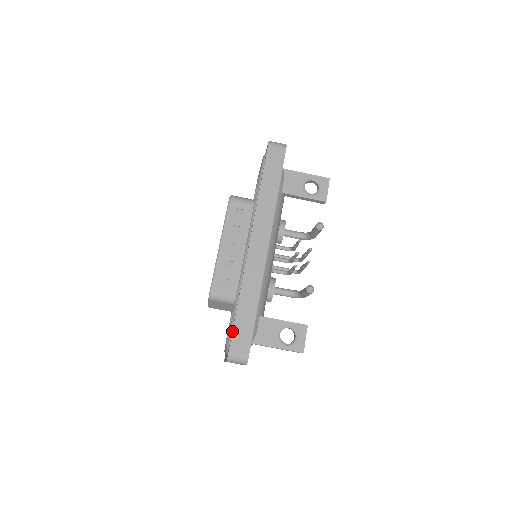
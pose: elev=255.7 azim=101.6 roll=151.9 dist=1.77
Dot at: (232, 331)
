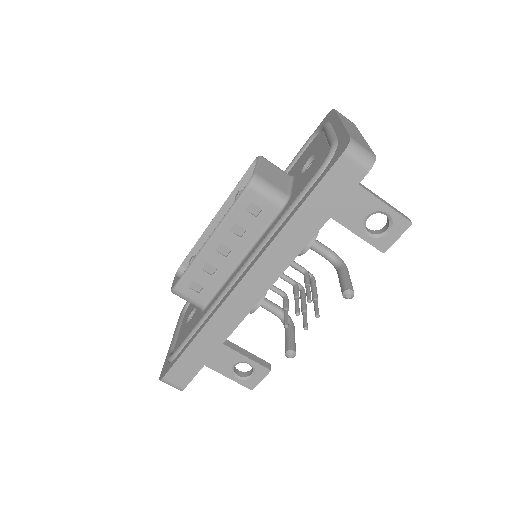
Dot at: (174, 363)
